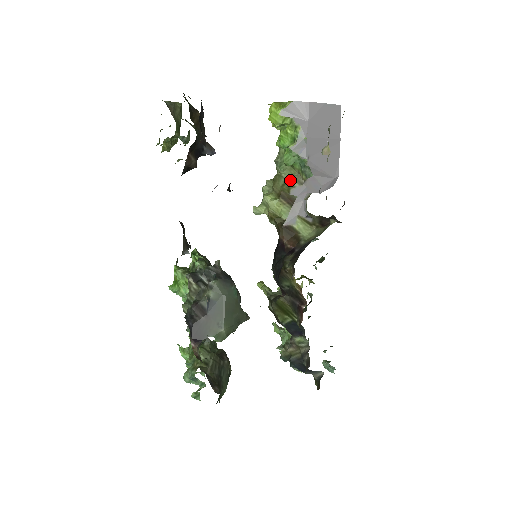
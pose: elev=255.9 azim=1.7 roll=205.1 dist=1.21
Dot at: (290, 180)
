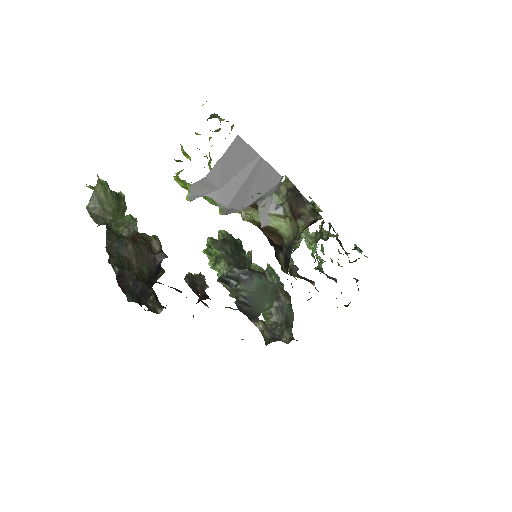
Dot at: occluded
